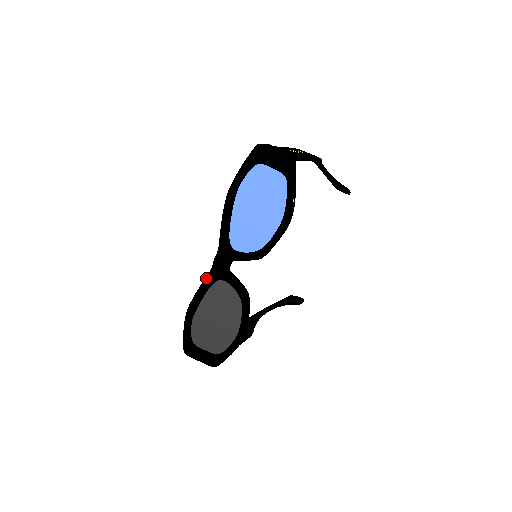
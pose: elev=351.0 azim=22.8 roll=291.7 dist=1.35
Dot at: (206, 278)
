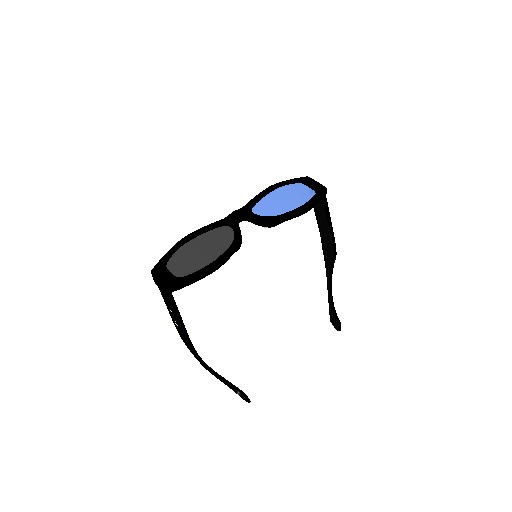
Dot at: (218, 221)
